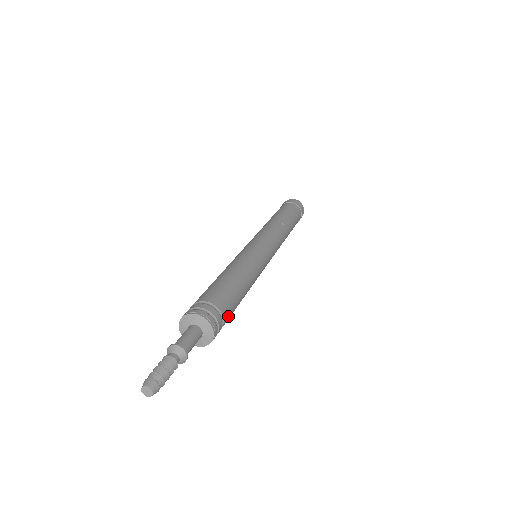
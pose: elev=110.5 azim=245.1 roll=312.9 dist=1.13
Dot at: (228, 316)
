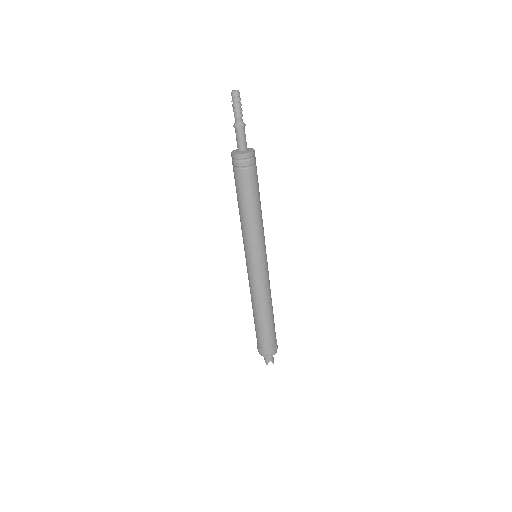
Dot at: (256, 174)
